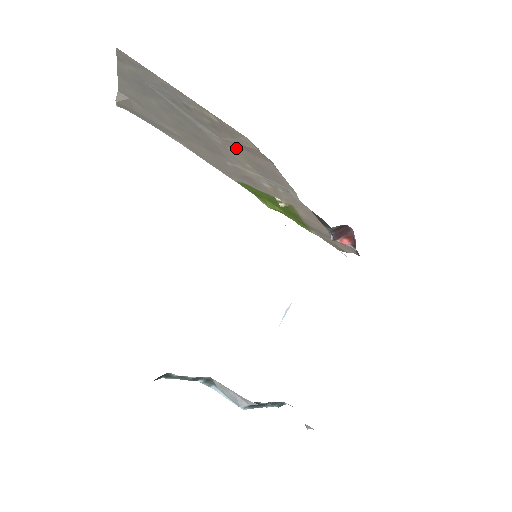
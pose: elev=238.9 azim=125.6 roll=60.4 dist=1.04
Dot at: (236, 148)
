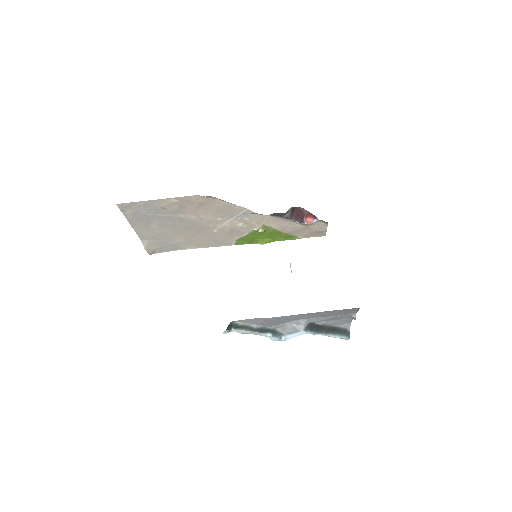
Dot at: (202, 211)
